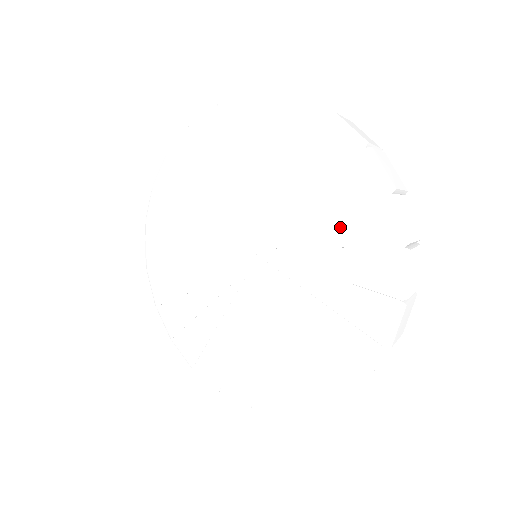
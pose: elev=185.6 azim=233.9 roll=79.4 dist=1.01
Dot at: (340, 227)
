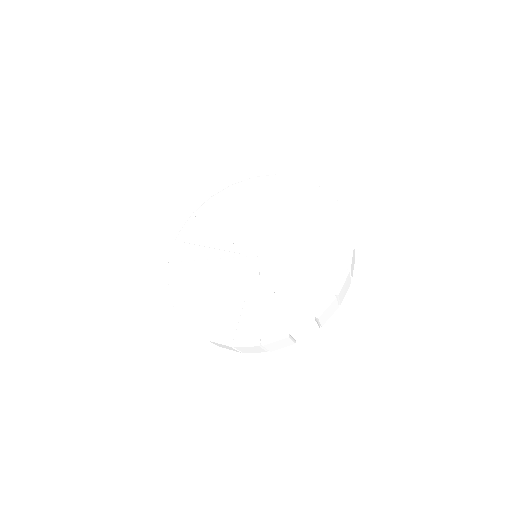
Dot at: (318, 251)
